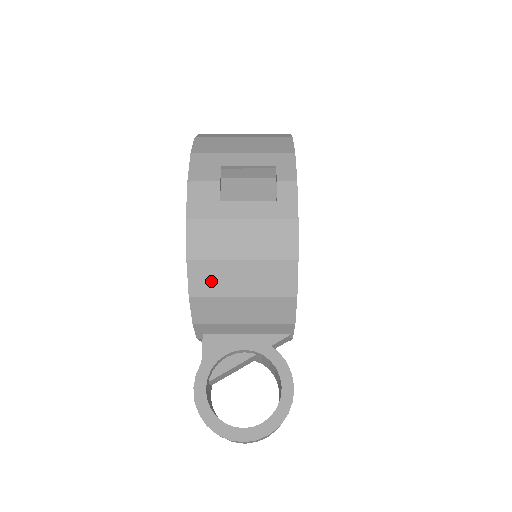
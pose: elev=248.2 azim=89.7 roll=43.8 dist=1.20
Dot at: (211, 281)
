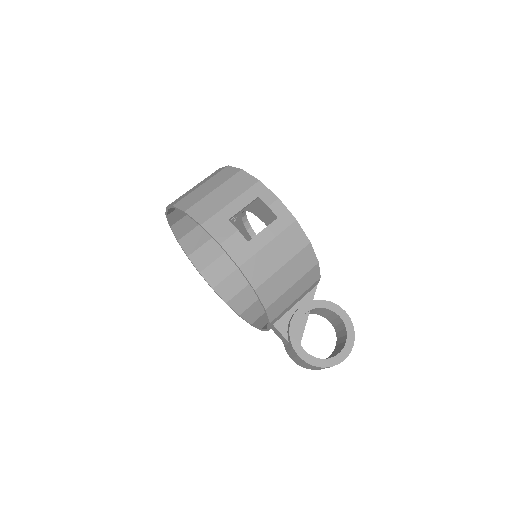
Dot at: (273, 291)
